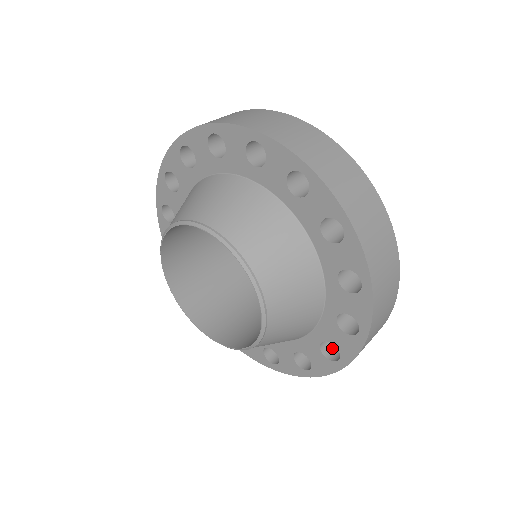
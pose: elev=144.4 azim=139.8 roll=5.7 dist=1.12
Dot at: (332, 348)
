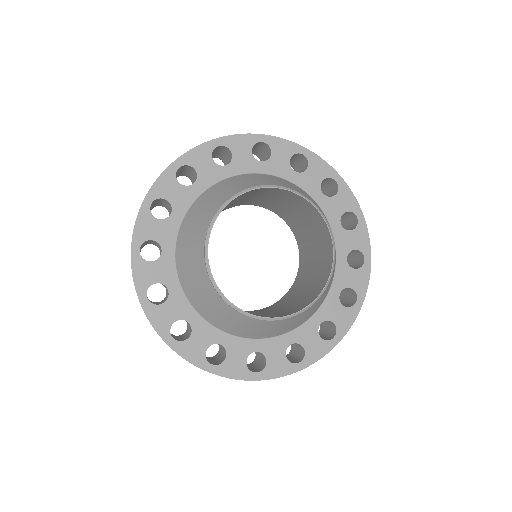
Dot at: occluded
